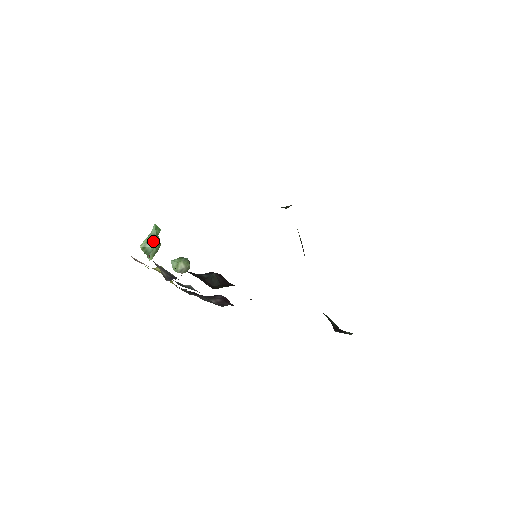
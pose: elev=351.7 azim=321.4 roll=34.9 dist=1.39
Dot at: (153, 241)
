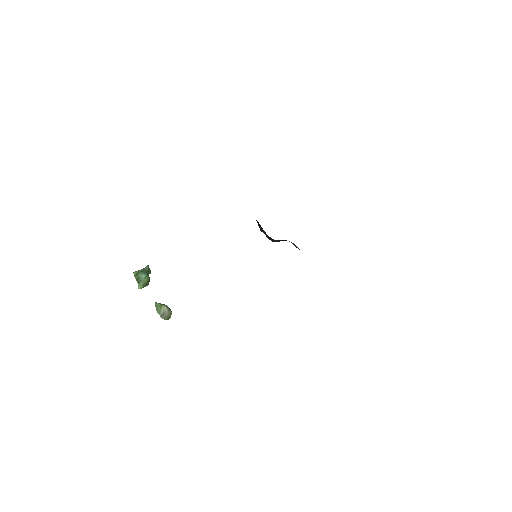
Dot at: (146, 273)
